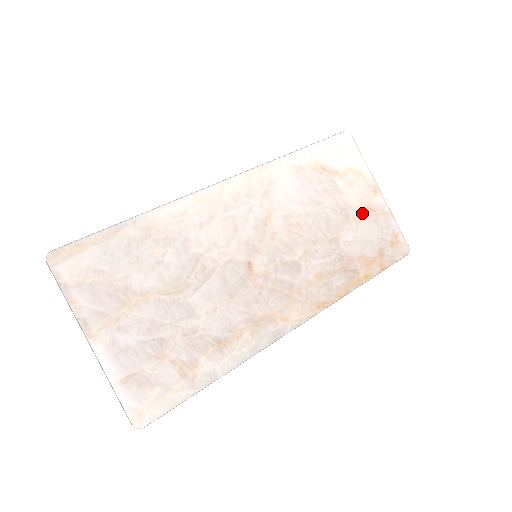
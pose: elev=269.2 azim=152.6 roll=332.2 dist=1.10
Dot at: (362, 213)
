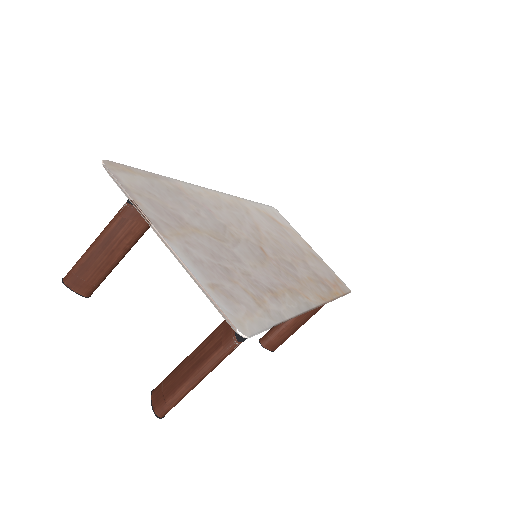
Dot at: (310, 255)
